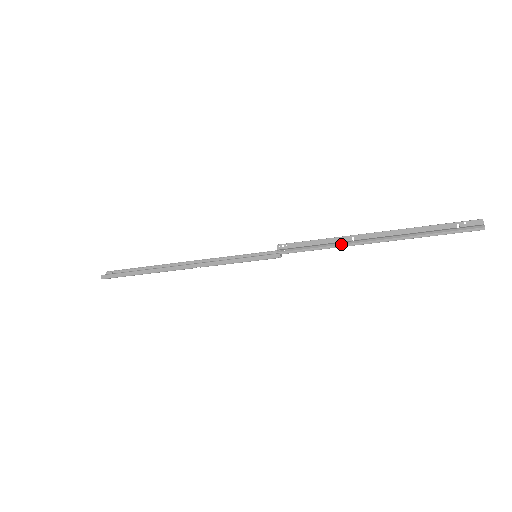
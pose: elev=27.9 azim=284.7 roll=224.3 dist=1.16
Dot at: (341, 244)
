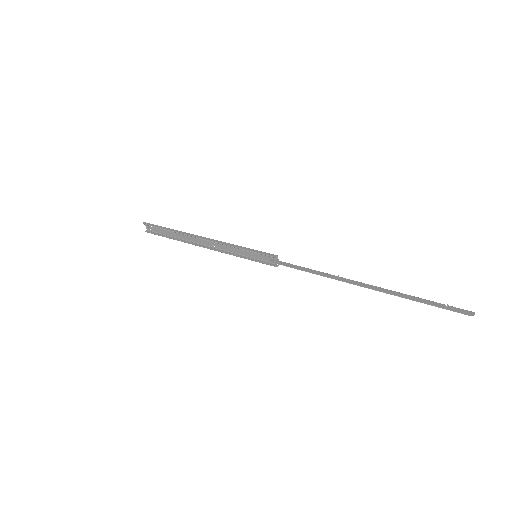
Dot at: occluded
